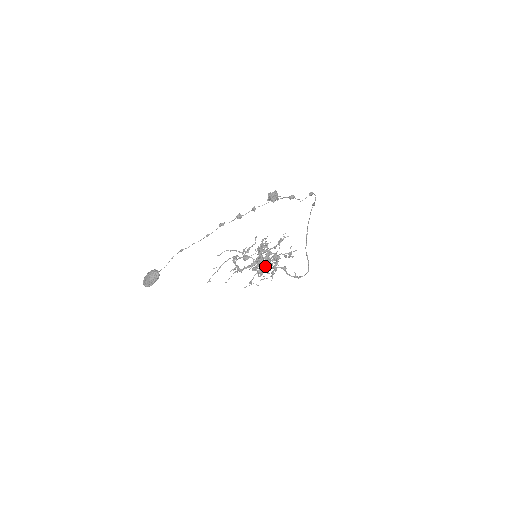
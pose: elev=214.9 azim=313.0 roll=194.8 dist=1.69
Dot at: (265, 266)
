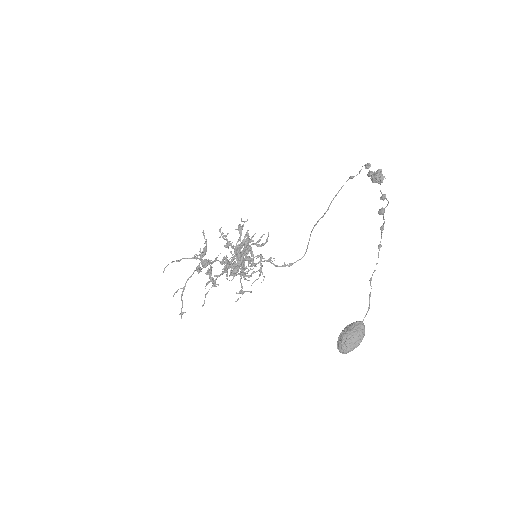
Dot at: (254, 265)
